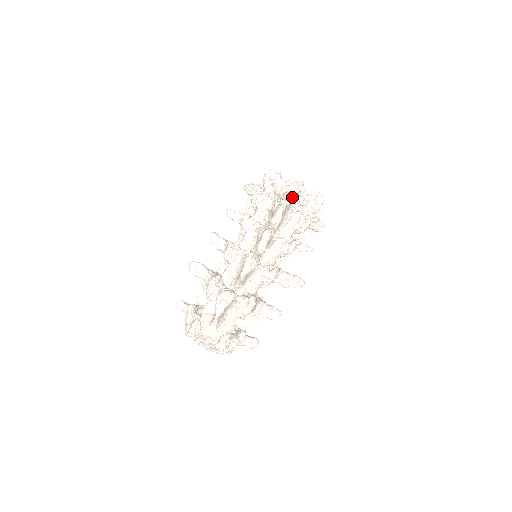
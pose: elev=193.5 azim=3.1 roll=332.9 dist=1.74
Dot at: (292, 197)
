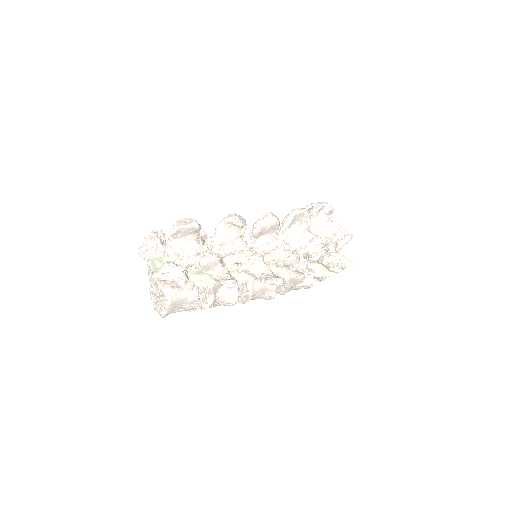
Dot at: (316, 214)
